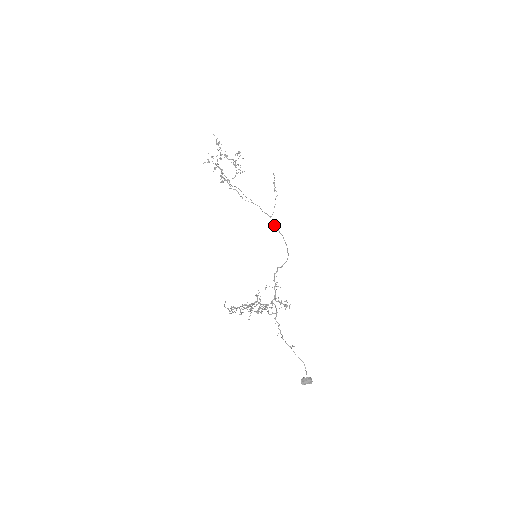
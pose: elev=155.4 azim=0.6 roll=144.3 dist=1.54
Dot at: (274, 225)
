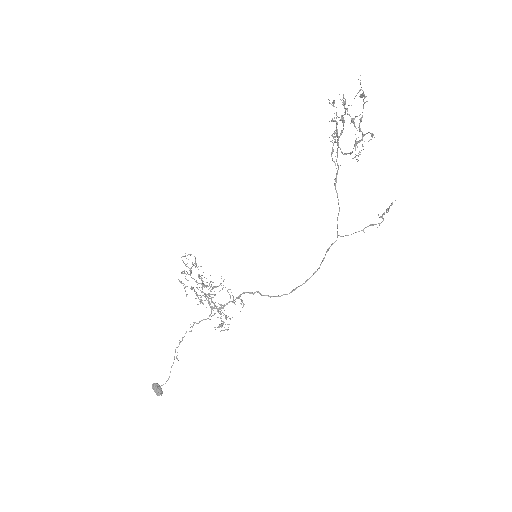
Dot at: (328, 248)
